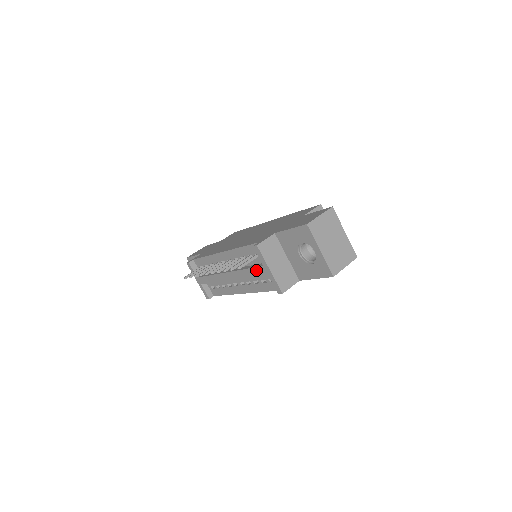
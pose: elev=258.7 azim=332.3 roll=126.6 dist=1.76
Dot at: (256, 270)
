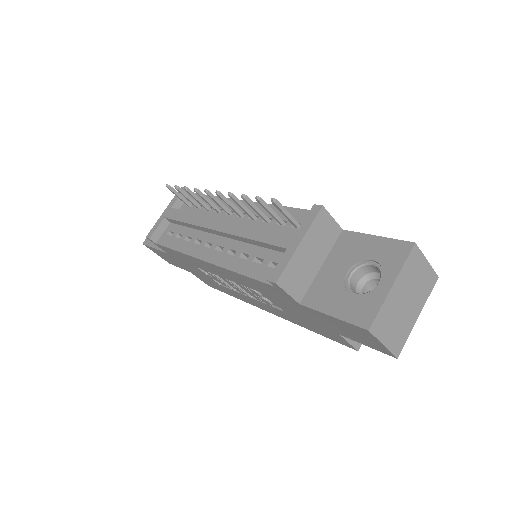
Dot at: (275, 234)
